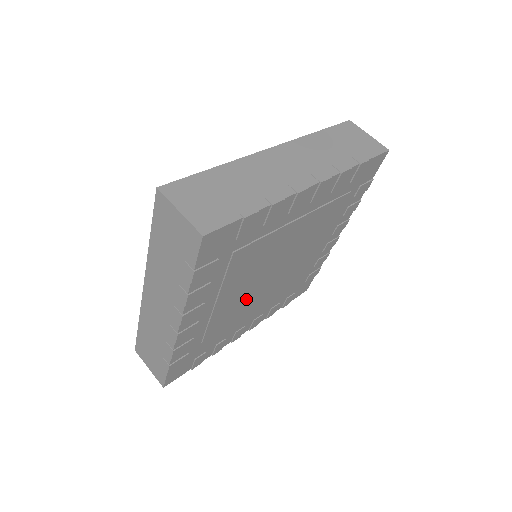
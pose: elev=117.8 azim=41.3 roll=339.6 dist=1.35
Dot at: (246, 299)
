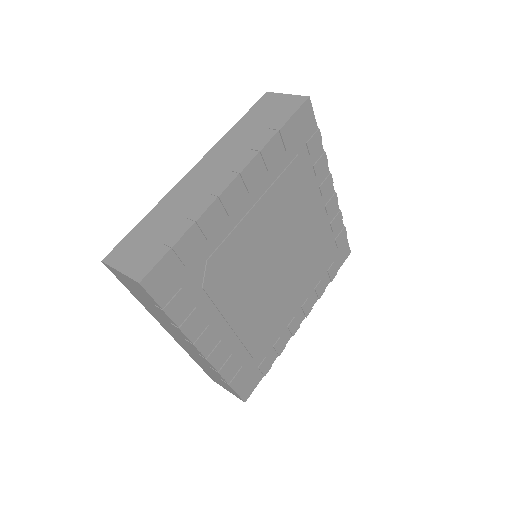
Dot at: (253, 261)
